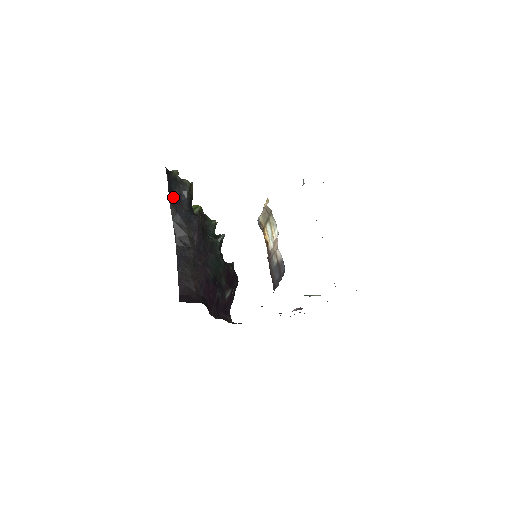
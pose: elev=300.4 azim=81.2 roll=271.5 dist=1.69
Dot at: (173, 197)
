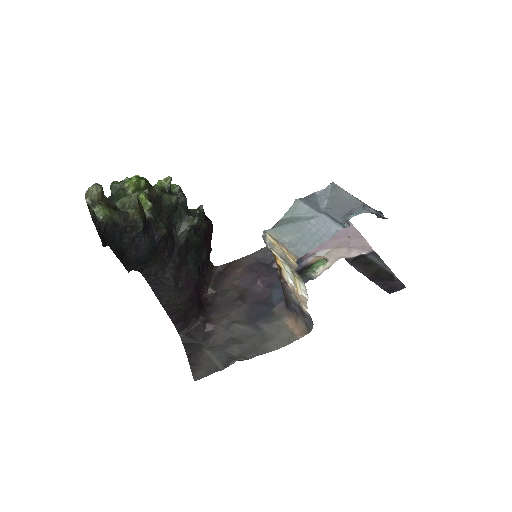
Dot at: (125, 254)
